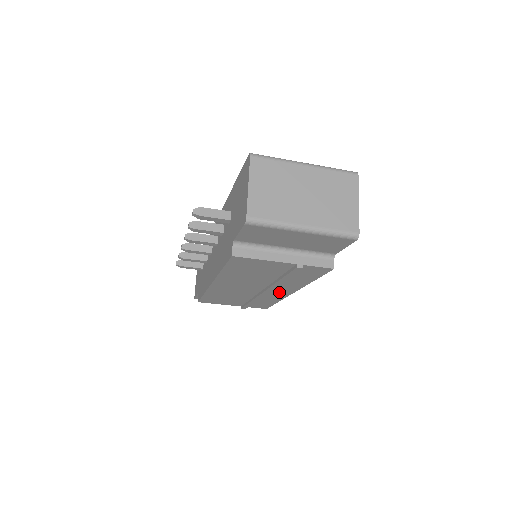
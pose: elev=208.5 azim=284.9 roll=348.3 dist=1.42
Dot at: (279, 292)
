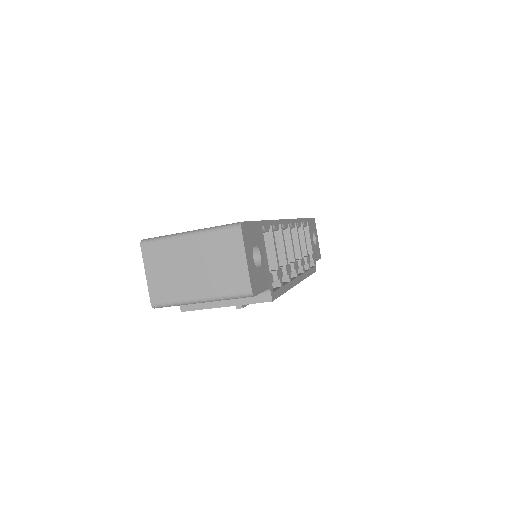
Dot at: occluded
